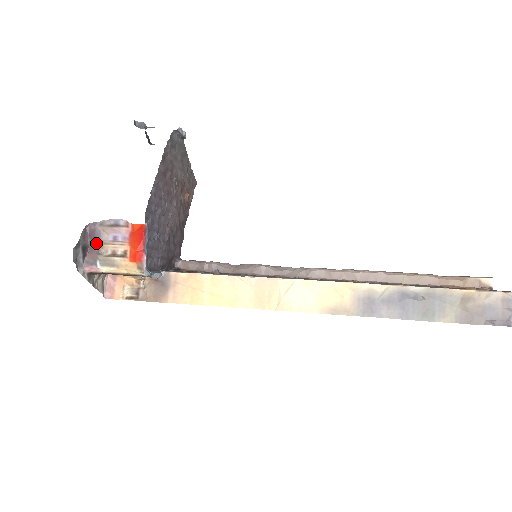
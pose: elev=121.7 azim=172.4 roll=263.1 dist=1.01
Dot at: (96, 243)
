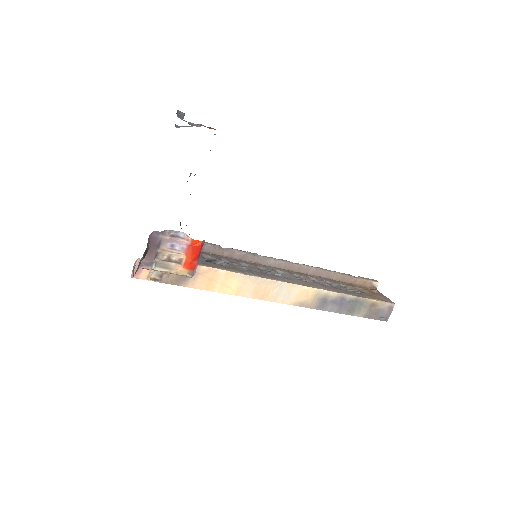
Dot at: (156, 249)
